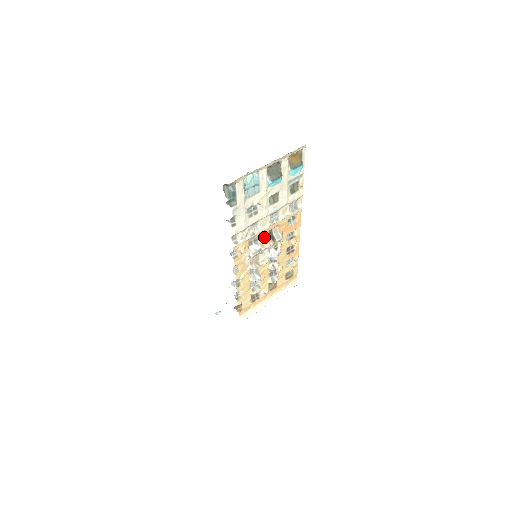
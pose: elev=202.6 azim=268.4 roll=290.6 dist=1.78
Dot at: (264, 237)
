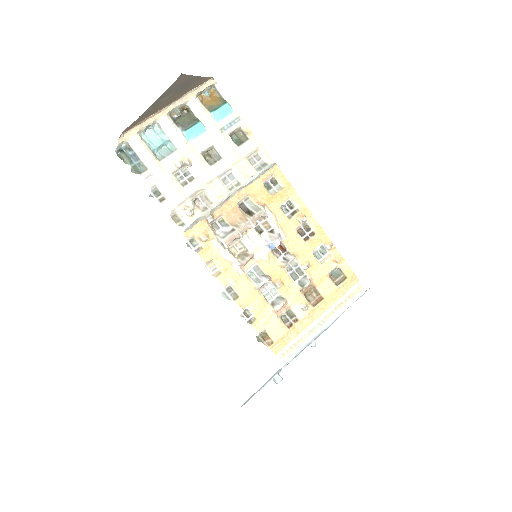
Dot at: (234, 214)
